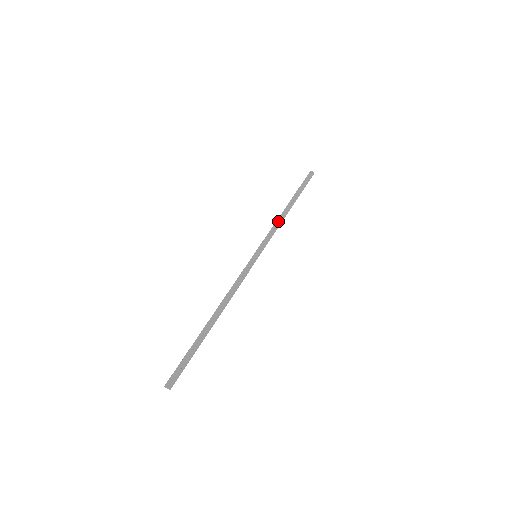
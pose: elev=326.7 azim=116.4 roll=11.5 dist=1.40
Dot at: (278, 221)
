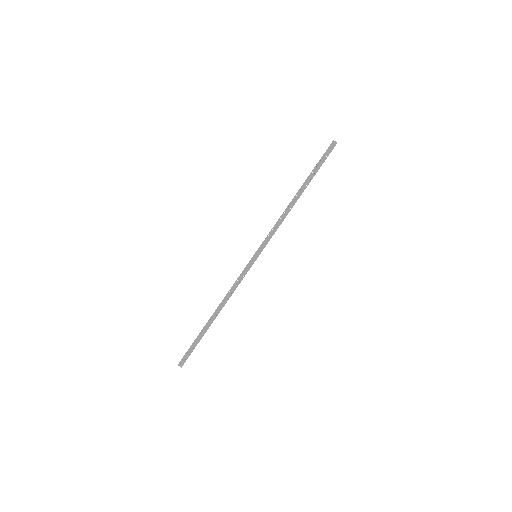
Dot at: (283, 215)
